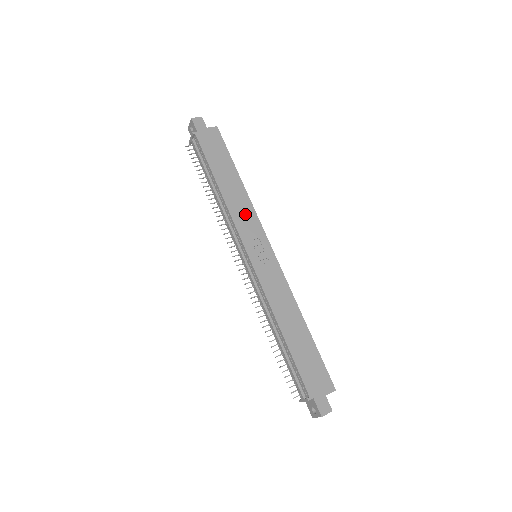
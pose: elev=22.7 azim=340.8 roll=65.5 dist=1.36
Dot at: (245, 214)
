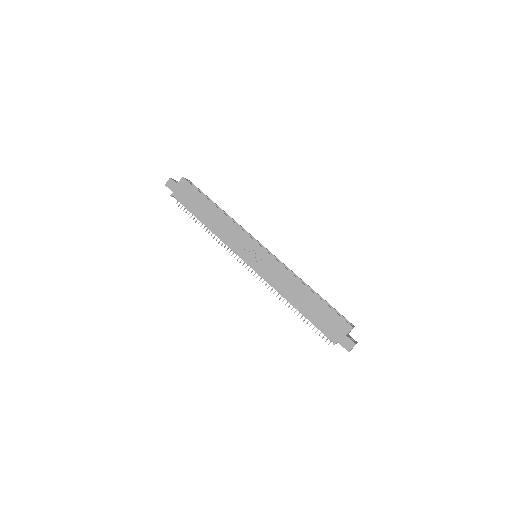
Dot at: (231, 232)
